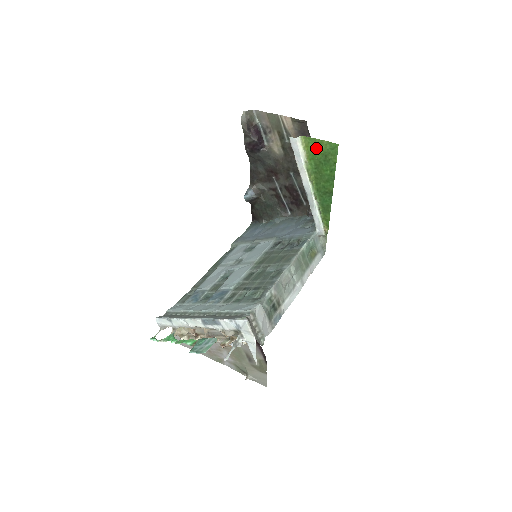
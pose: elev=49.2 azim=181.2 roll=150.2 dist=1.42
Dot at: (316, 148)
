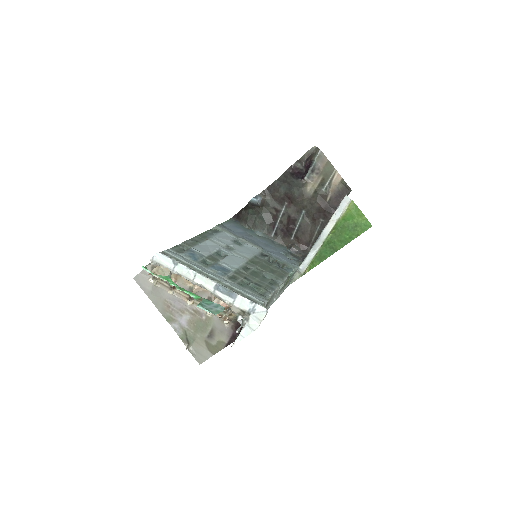
Dot at: (354, 216)
